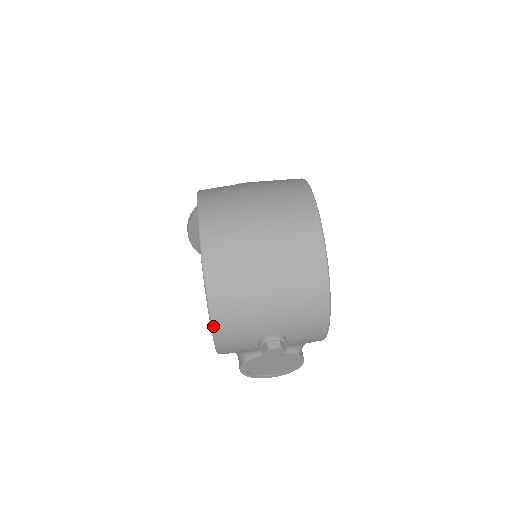
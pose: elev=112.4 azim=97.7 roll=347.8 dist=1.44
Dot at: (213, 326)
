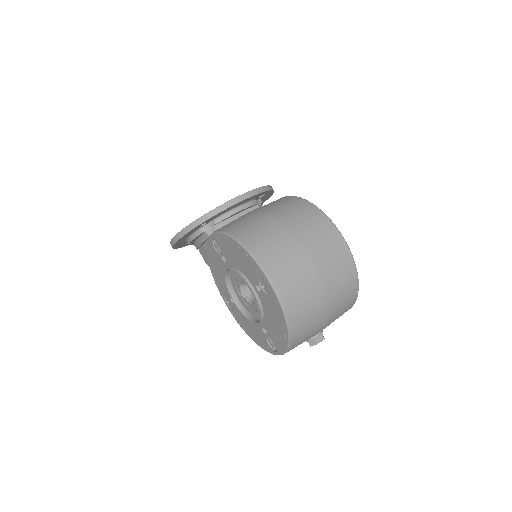
Dot at: occluded
